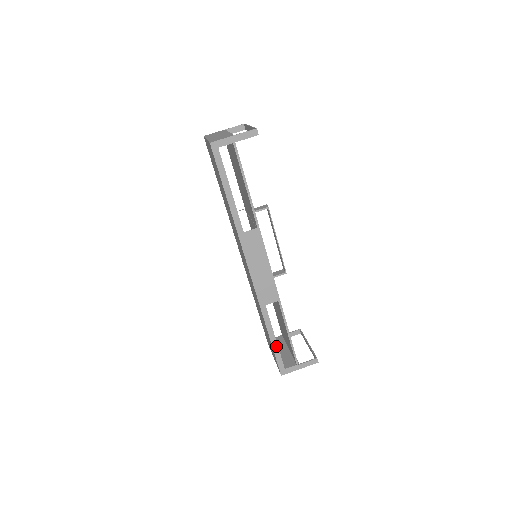
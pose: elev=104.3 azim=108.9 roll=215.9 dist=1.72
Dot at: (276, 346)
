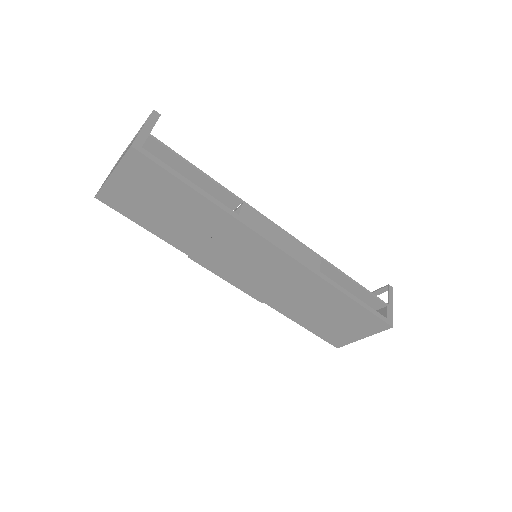
Dot at: (362, 303)
